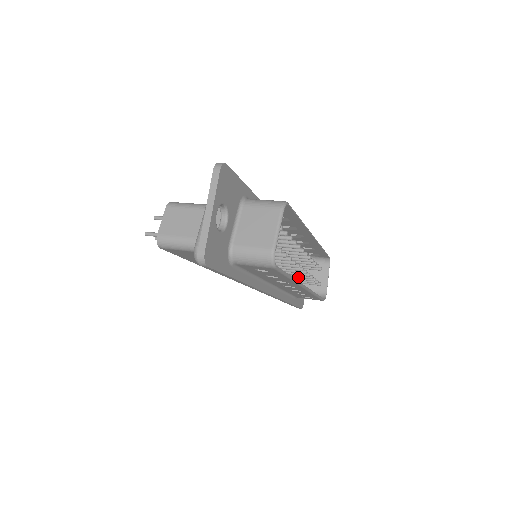
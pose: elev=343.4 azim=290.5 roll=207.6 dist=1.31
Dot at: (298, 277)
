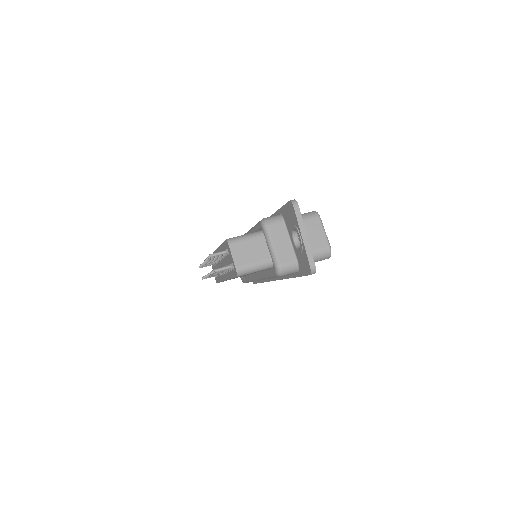
Dot at: occluded
